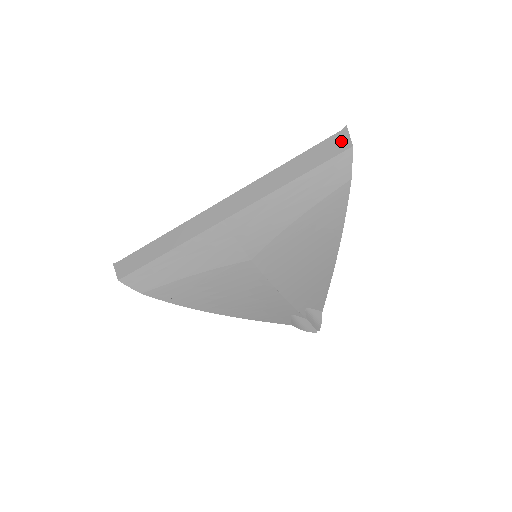
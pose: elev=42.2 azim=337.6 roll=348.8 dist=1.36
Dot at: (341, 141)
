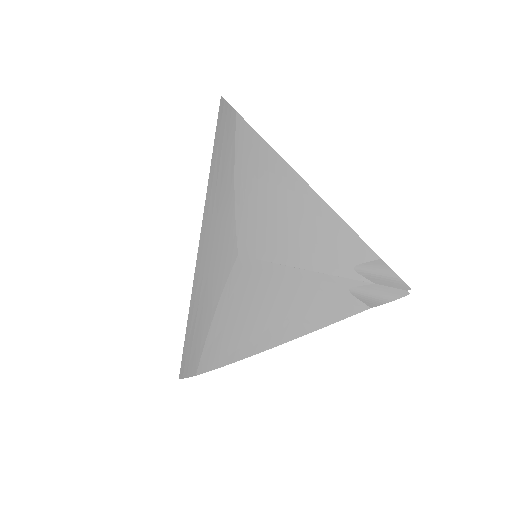
Dot at: occluded
